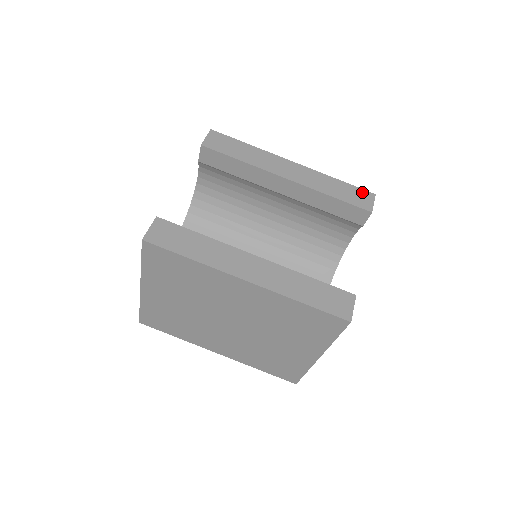
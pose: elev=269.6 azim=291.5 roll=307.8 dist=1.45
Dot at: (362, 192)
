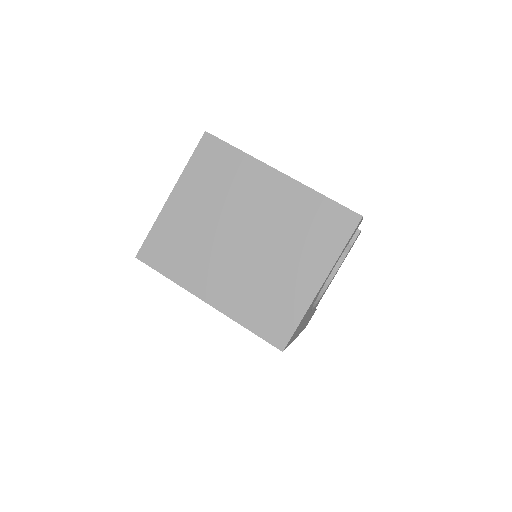
Dot at: occluded
